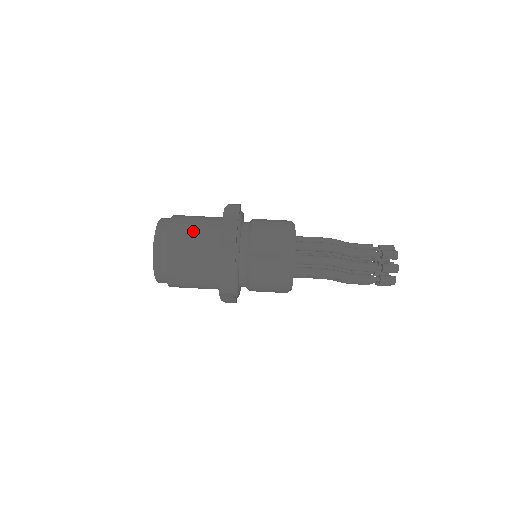
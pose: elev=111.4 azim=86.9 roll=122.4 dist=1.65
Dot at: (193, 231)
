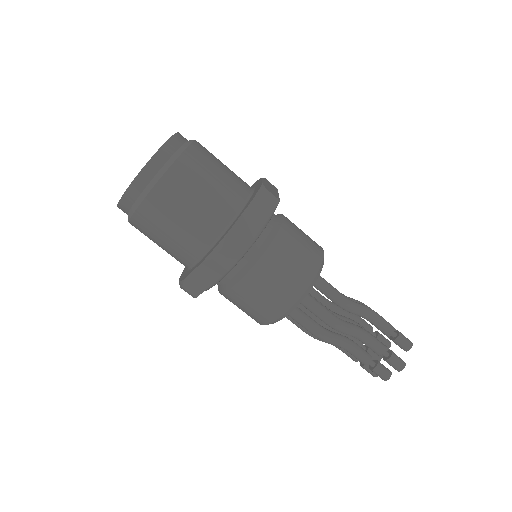
Dot at: (160, 242)
